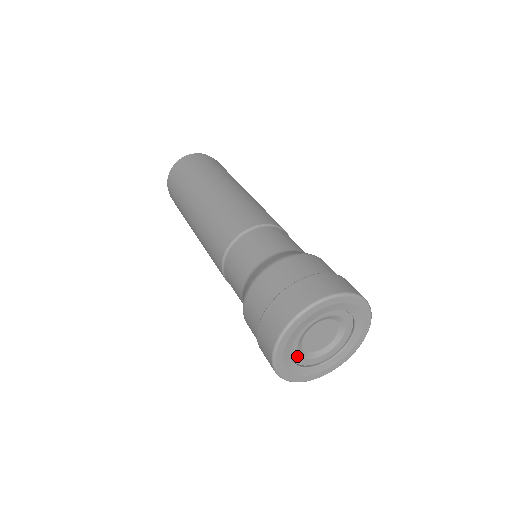
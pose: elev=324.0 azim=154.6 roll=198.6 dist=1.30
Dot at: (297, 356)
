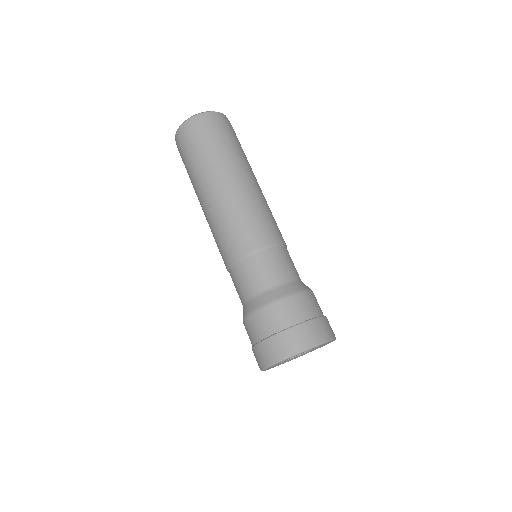
Dot at: occluded
